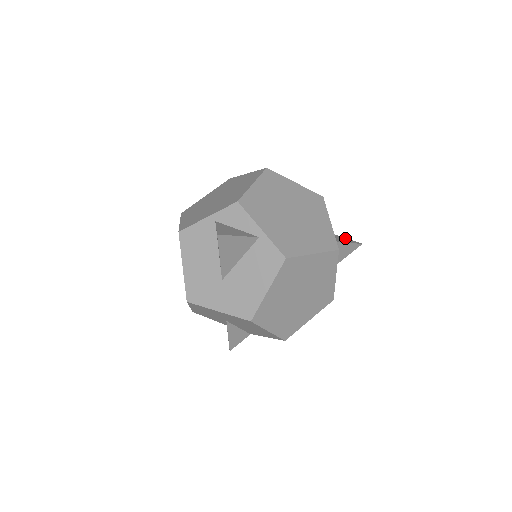
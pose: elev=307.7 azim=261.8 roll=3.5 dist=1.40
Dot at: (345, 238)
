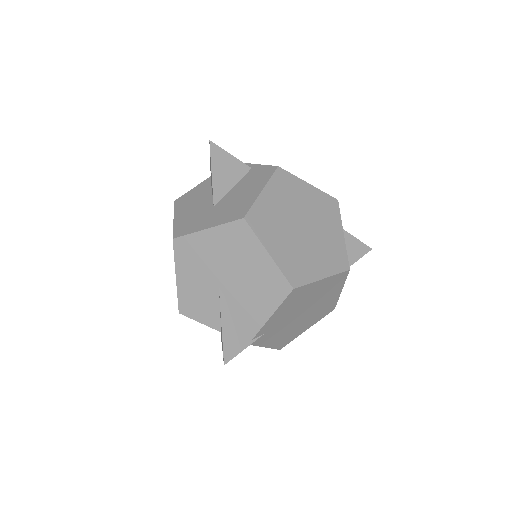
Dot at: occluded
